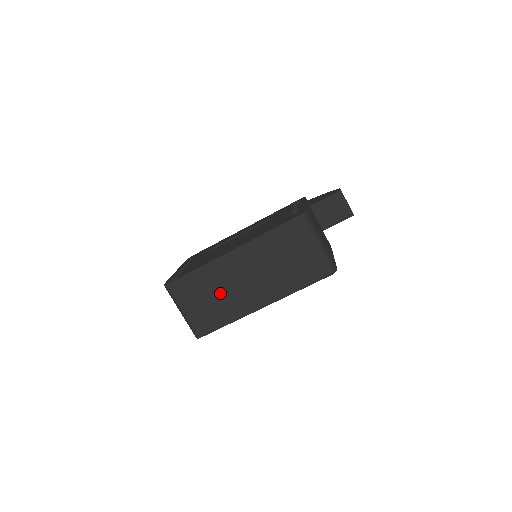
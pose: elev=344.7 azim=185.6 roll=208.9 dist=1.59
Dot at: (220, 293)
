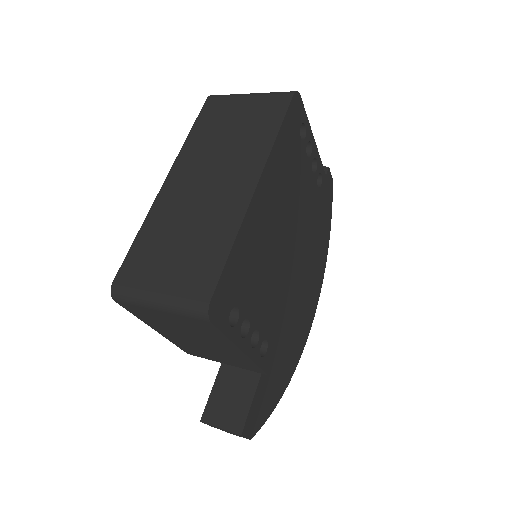
Dot at: (188, 226)
